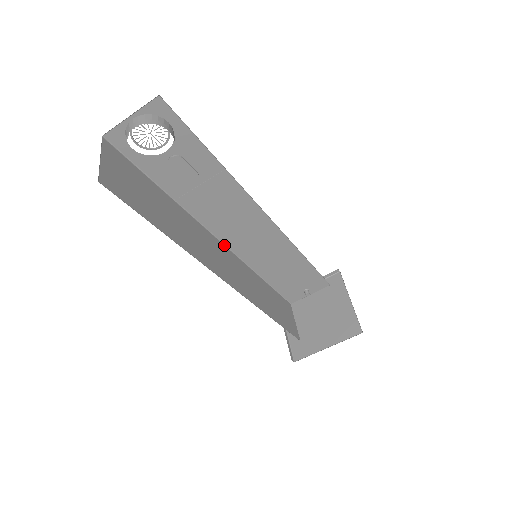
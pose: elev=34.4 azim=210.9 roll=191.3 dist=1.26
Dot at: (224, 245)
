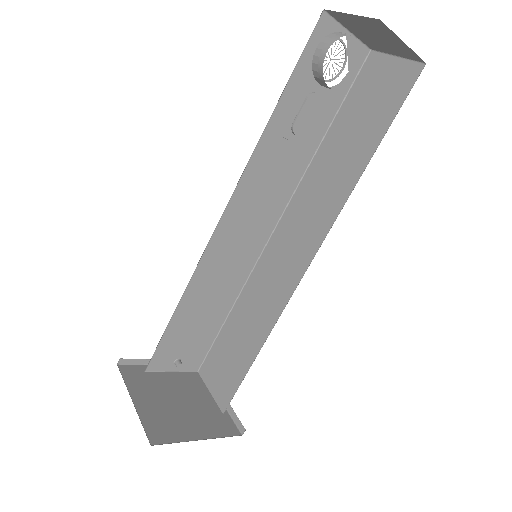
Dot at: (218, 223)
